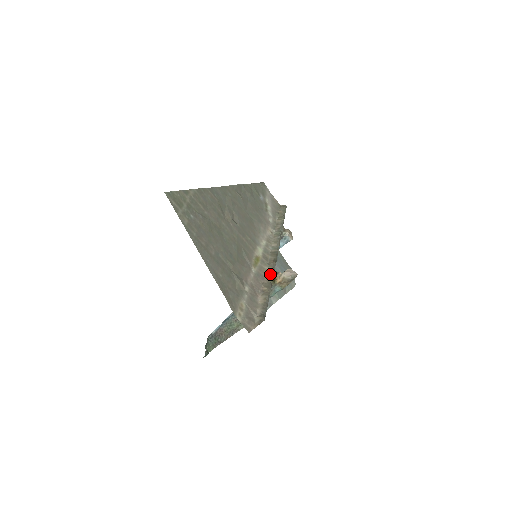
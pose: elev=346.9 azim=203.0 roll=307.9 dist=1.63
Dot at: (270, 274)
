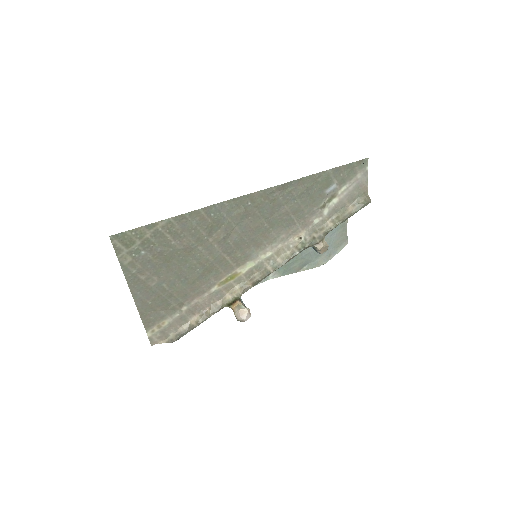
Dot at: (231, 297)
